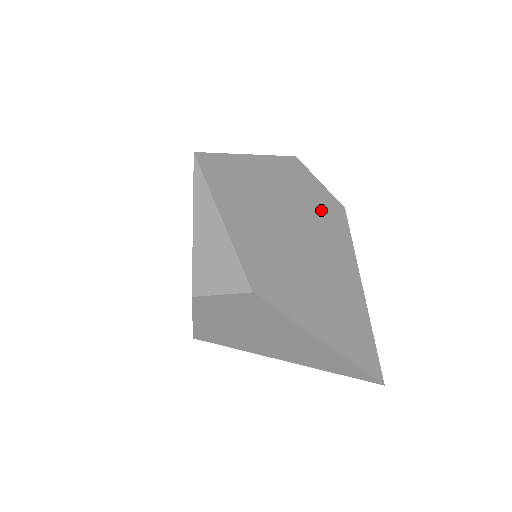
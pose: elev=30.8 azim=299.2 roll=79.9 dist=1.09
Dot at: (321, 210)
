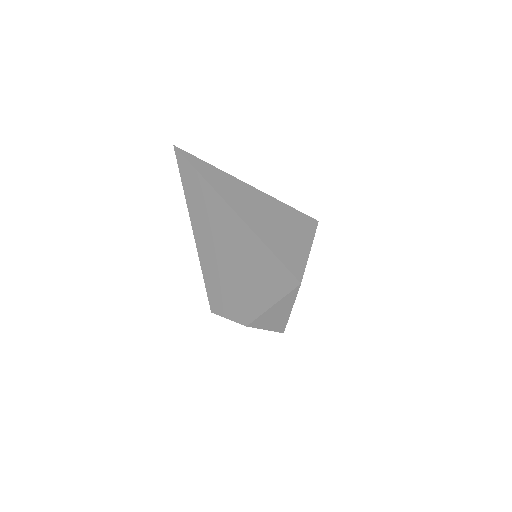
Dot at: occluded
